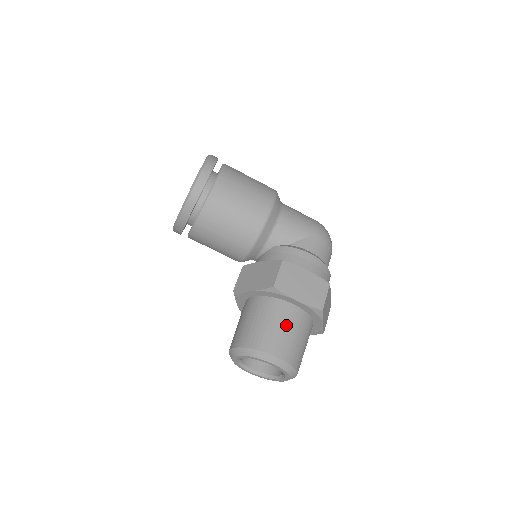
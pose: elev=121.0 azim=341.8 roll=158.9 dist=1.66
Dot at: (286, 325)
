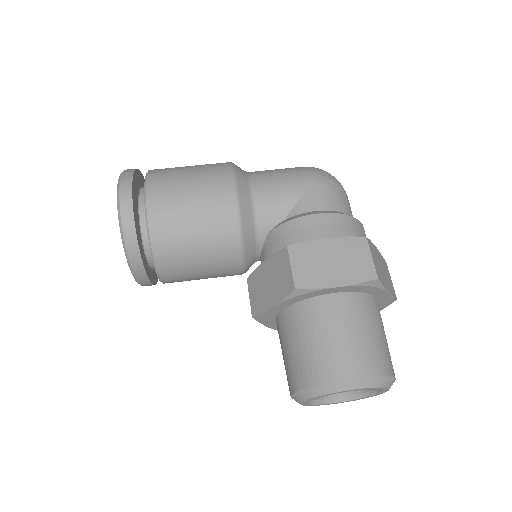
Dot at: (342, 327)
